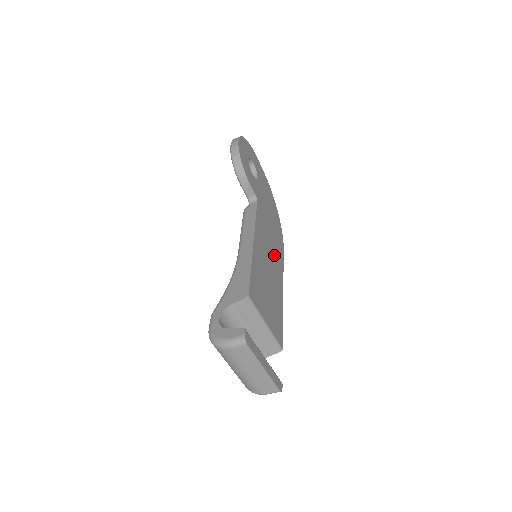
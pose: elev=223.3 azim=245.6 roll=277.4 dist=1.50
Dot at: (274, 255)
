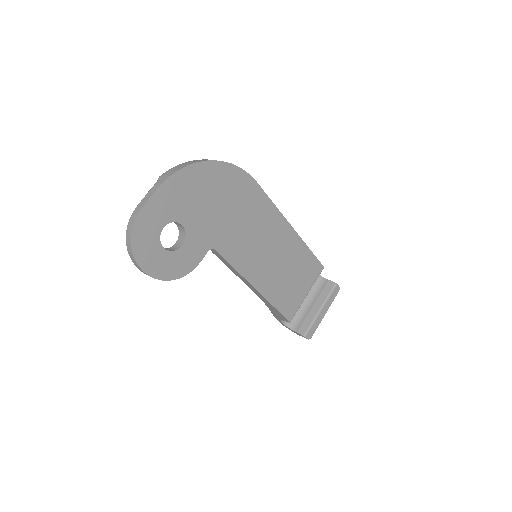
Dot at: (264, 230)
